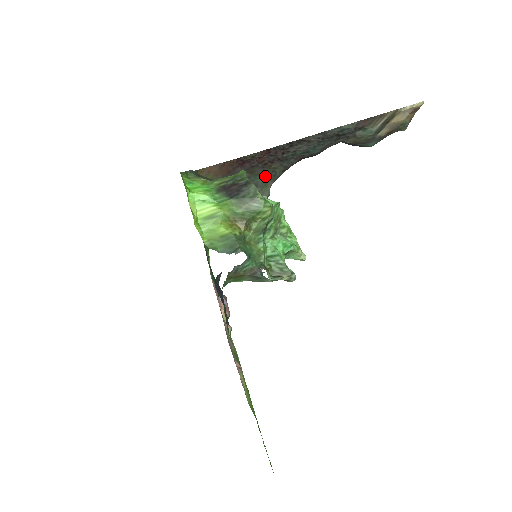
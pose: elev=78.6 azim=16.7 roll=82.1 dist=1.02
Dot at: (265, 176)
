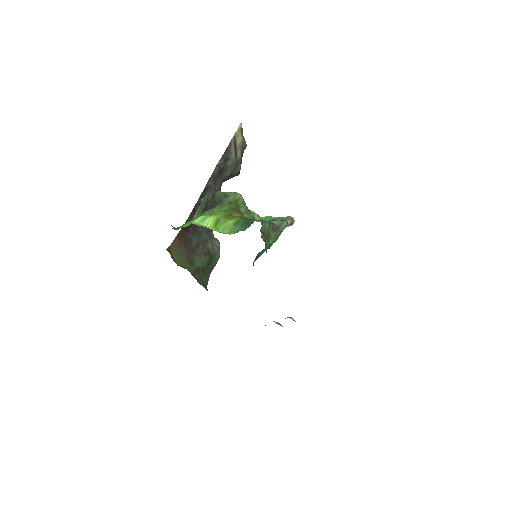
Dot at: (205, 231)
